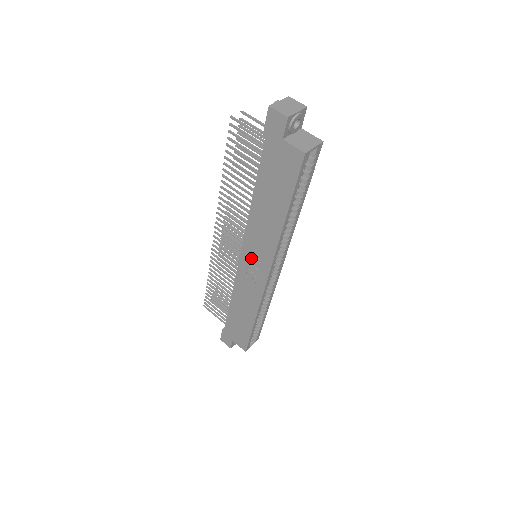
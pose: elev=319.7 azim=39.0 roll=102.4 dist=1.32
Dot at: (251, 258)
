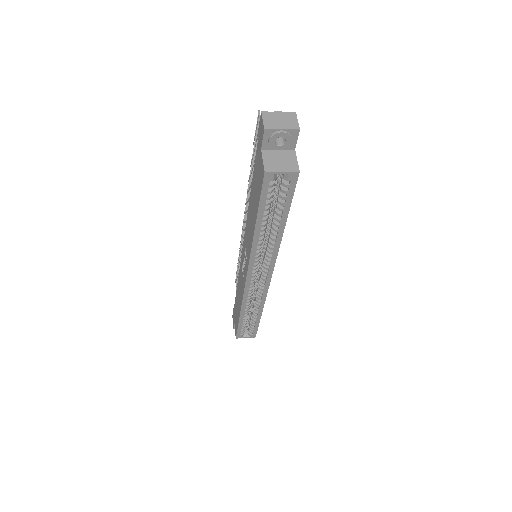
Dot at: (244, 254)
